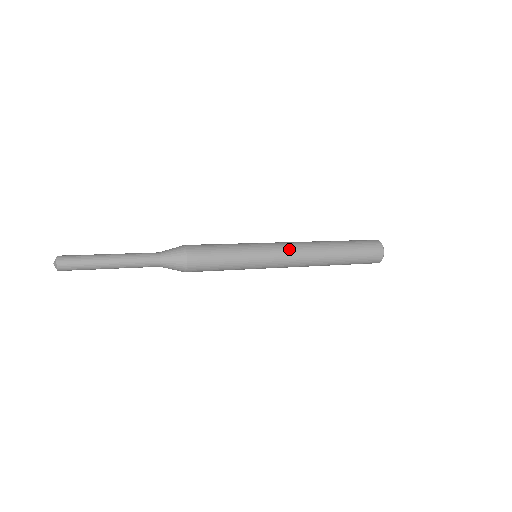
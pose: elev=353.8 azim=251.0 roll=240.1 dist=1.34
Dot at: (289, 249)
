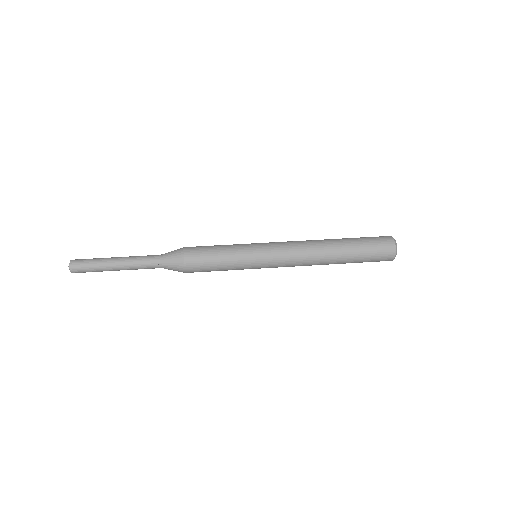
Dot at: (288, 252)
